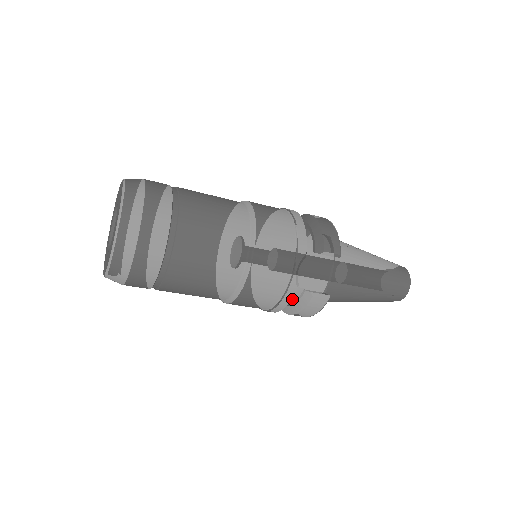
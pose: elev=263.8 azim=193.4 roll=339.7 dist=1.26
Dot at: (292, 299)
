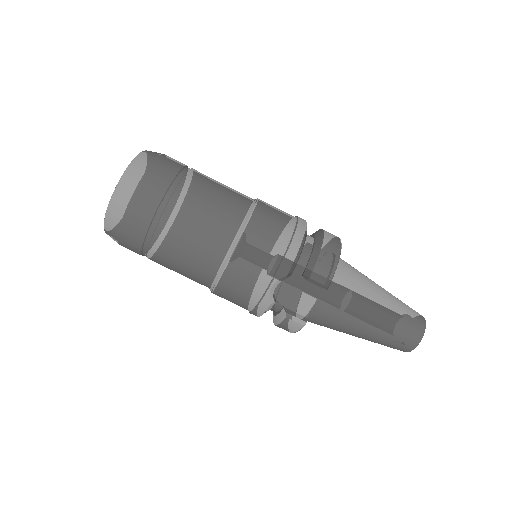
Dot at: (274, 310)
